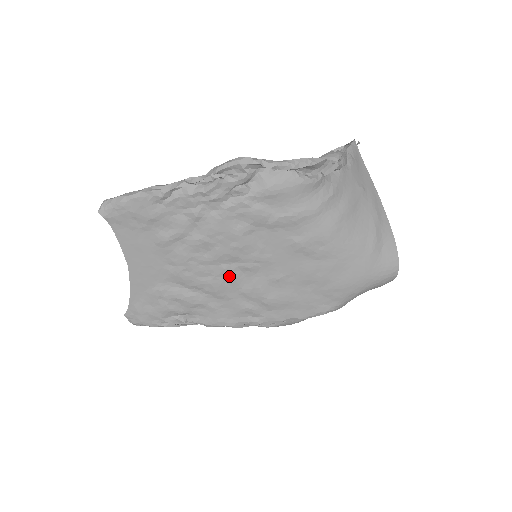
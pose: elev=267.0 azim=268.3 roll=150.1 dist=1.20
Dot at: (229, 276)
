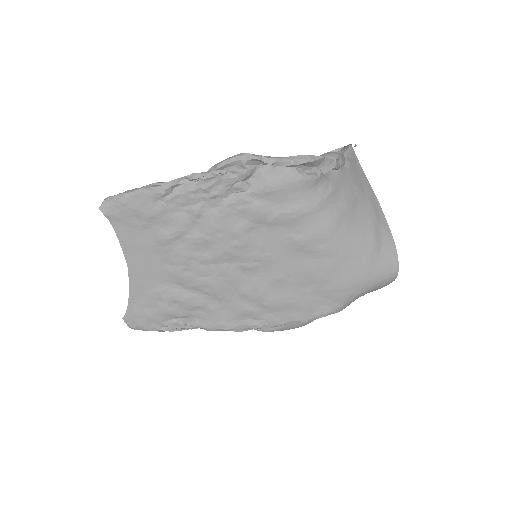
Dot at: (229, 276)
